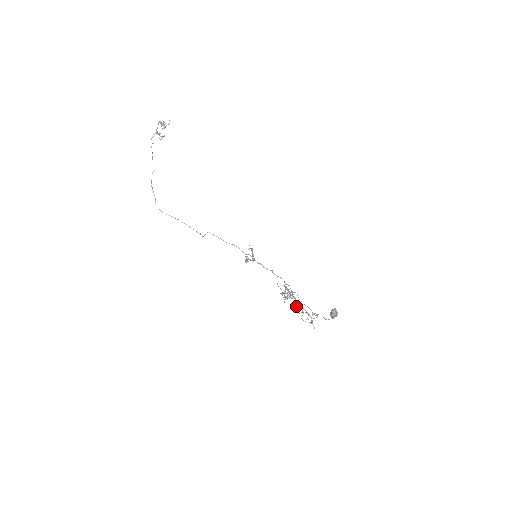
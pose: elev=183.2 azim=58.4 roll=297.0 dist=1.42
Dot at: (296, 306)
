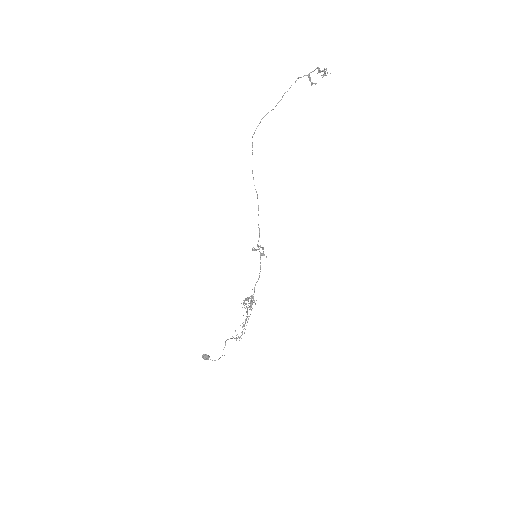
Dot at: occluded
